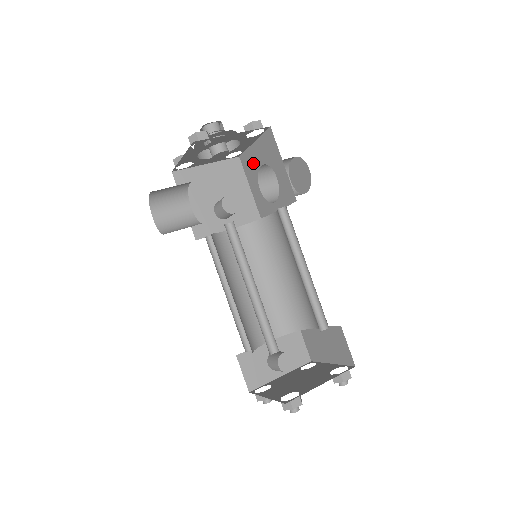
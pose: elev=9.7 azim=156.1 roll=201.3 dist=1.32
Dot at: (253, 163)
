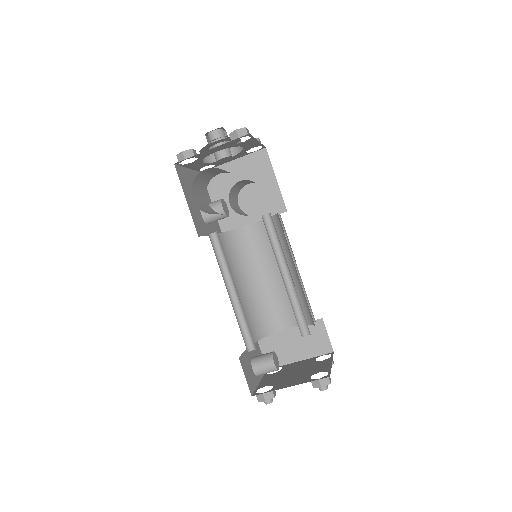
Dot at: (226, 179)
